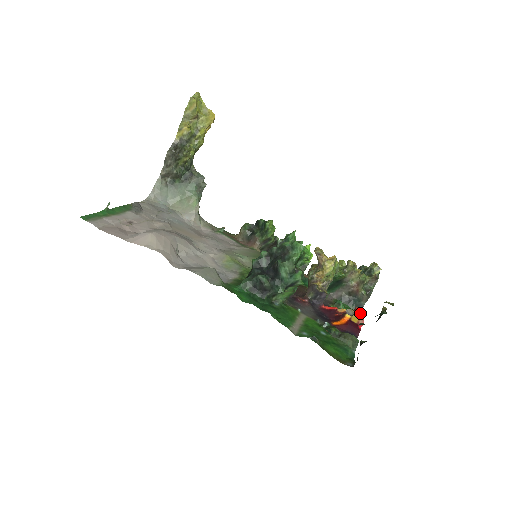
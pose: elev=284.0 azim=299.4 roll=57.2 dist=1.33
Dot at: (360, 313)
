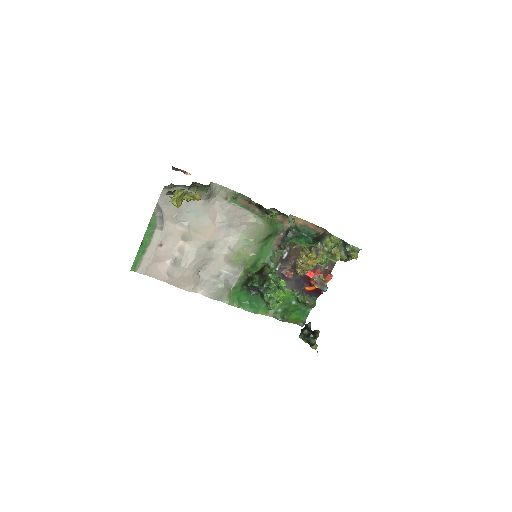
Dot at: occluded
